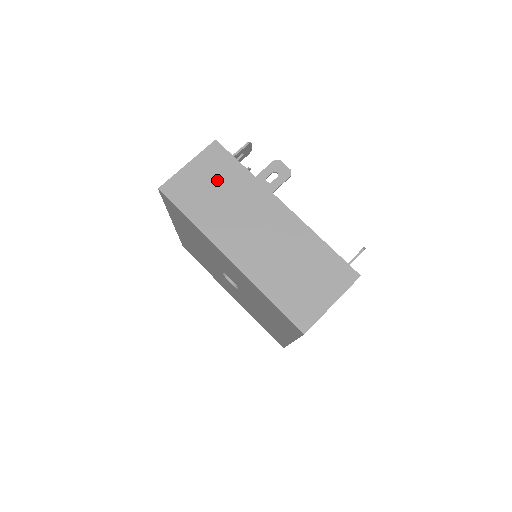
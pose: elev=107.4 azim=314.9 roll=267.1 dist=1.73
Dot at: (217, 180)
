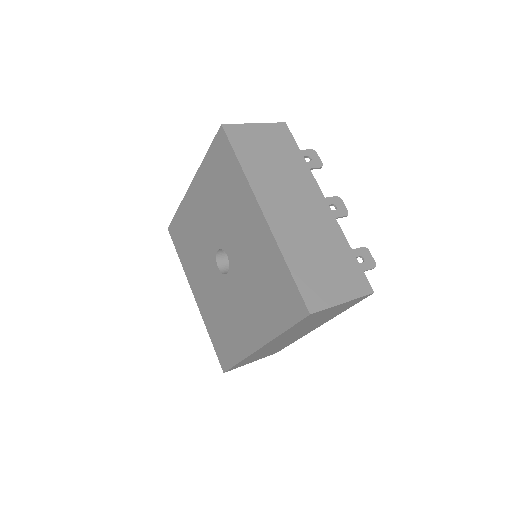
Dot at: occluded
